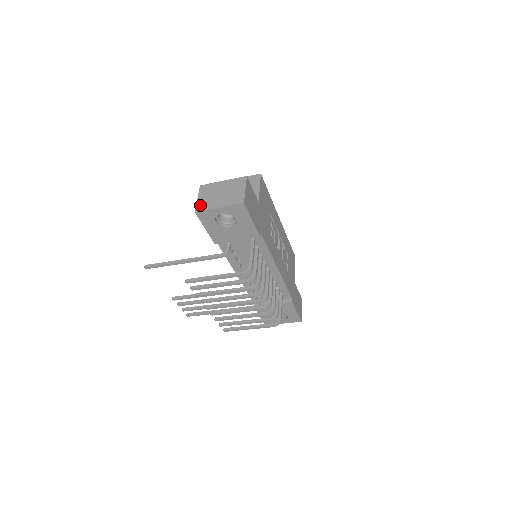
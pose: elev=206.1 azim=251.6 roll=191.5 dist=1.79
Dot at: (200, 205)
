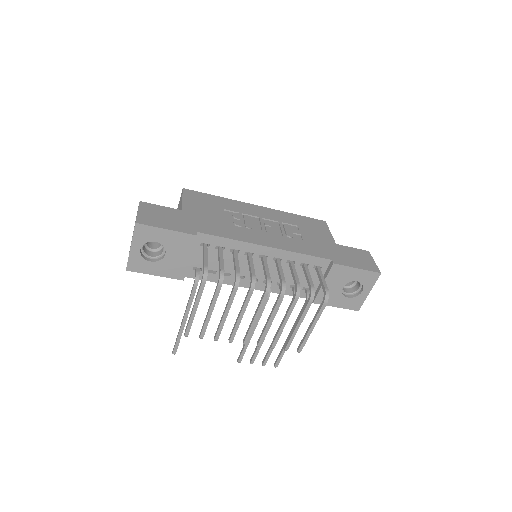
Dot at: occluded
